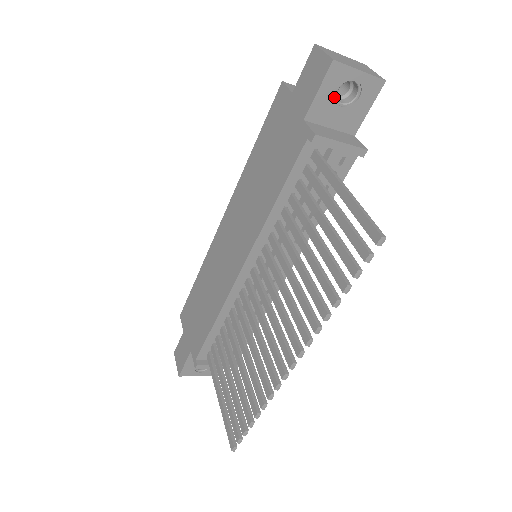
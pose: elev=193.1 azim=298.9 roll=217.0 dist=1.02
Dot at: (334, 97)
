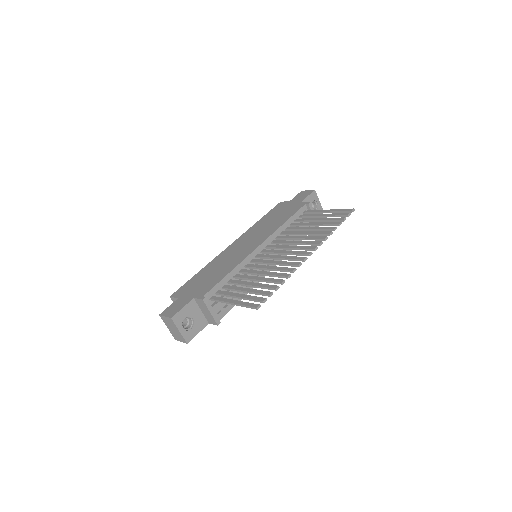
Dot at: occluded
